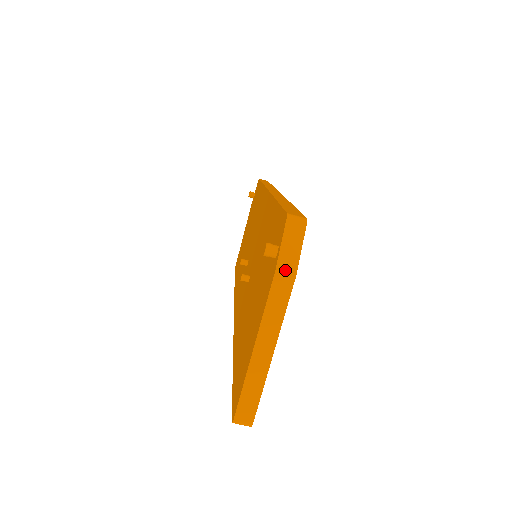
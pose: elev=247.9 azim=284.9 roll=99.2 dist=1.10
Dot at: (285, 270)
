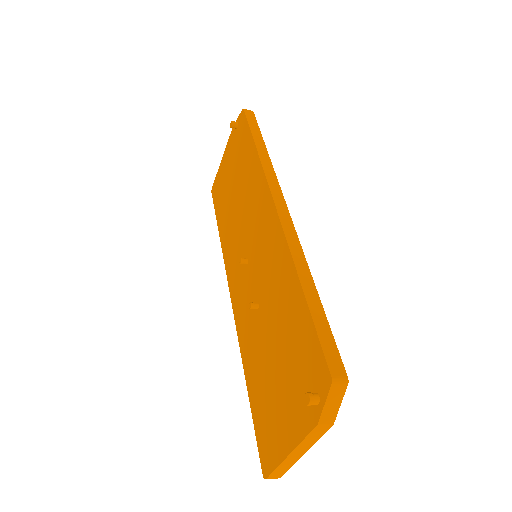
Dot at: (325, 422)
